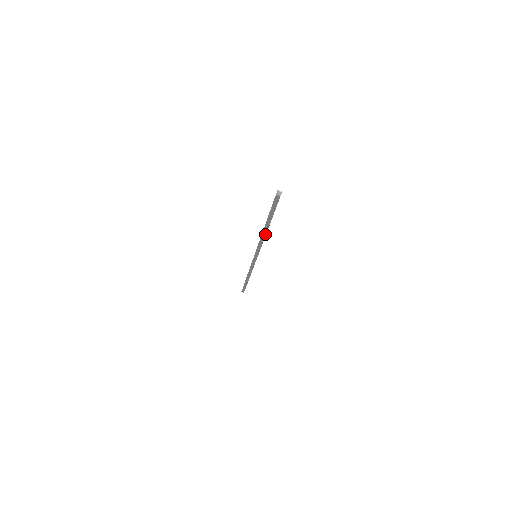
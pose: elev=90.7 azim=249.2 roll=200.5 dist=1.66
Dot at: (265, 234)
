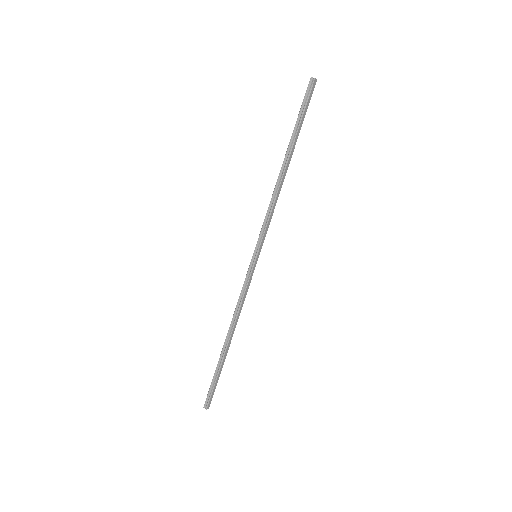
Dot at: (281, 177)
